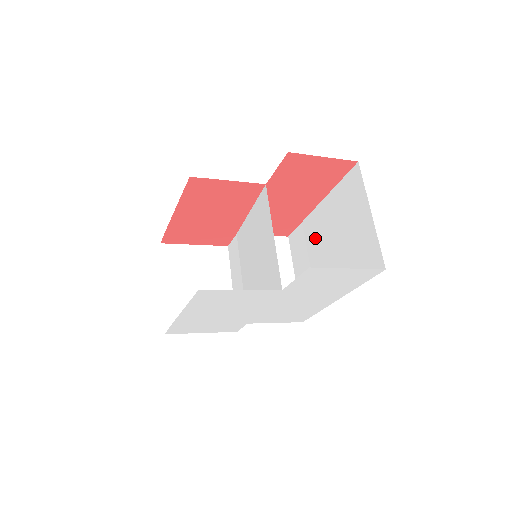
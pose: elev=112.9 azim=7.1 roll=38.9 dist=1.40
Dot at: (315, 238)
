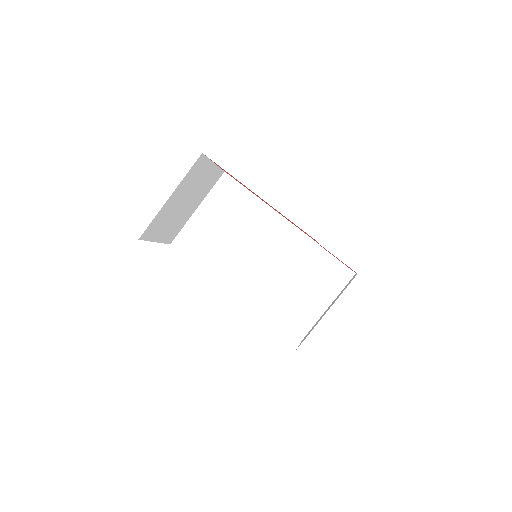
Dot at: occluded
